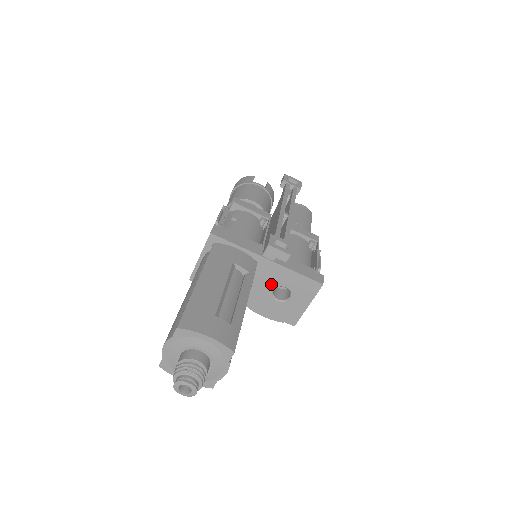
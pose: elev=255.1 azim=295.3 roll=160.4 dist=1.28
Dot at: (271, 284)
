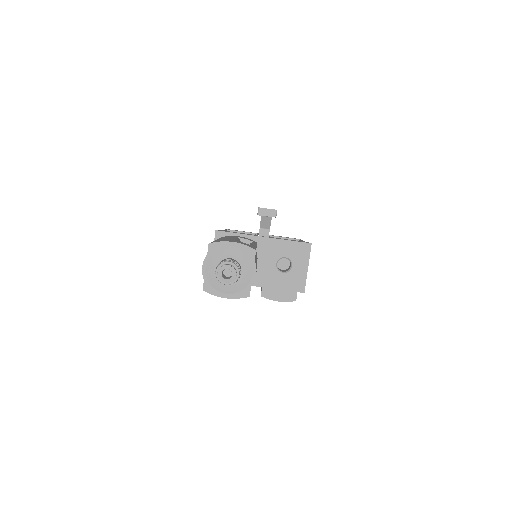
Dot at: (273, 259)
